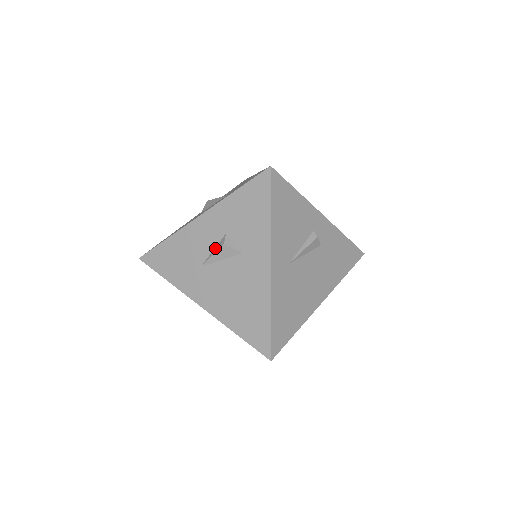
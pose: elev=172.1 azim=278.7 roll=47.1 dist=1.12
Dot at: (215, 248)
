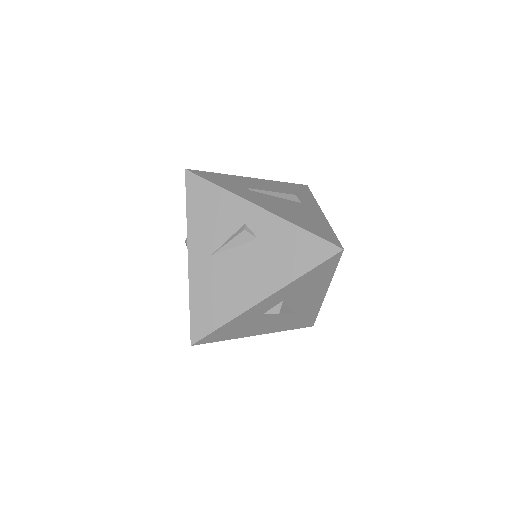
Dot at: occluded
